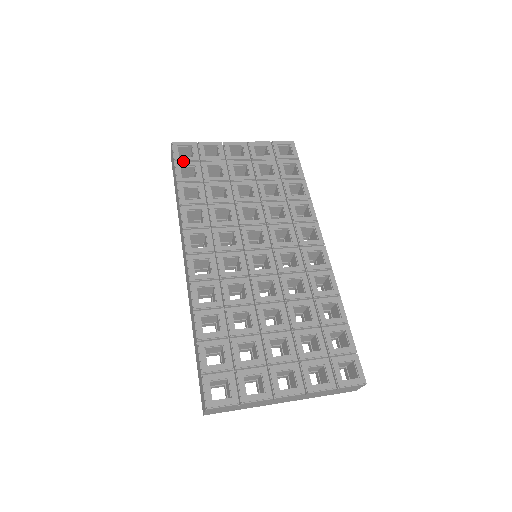
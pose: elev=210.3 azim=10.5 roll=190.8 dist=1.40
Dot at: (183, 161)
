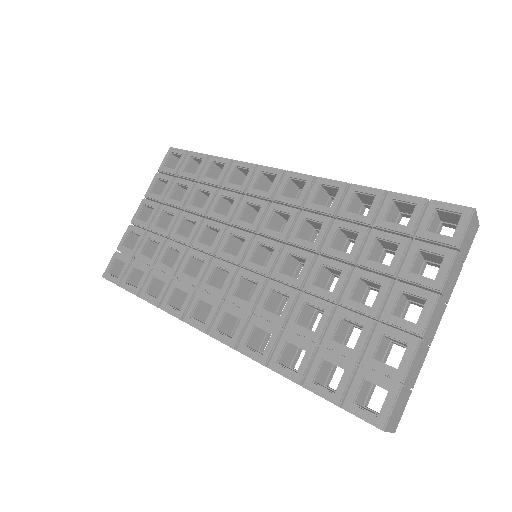
Dot at: (124, 277)
